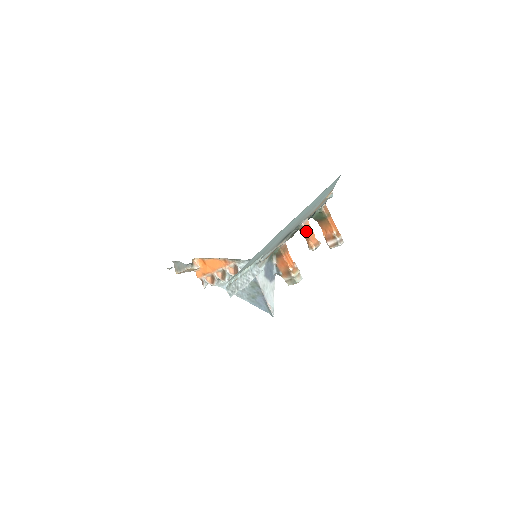
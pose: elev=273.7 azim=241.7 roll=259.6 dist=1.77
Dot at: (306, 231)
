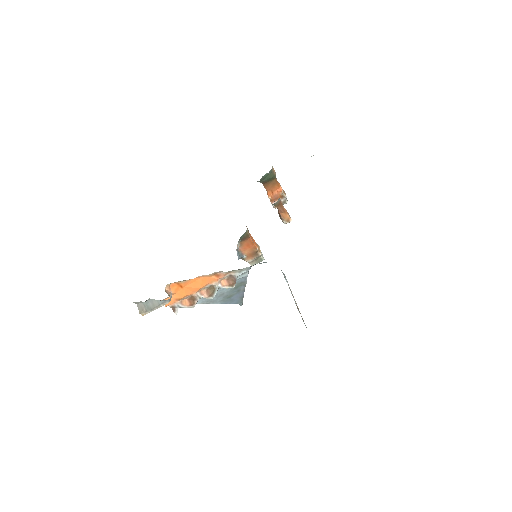
Dot at: (282, 204)
